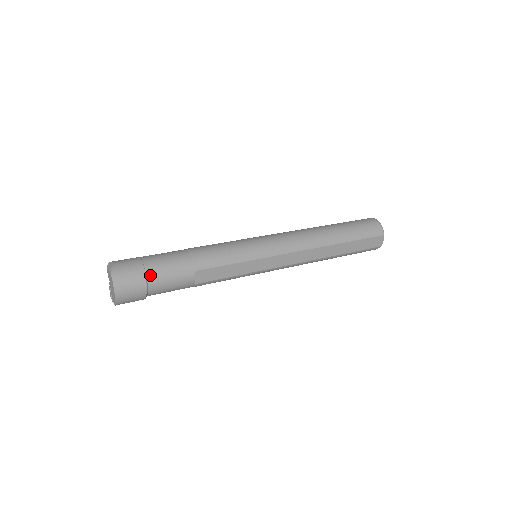
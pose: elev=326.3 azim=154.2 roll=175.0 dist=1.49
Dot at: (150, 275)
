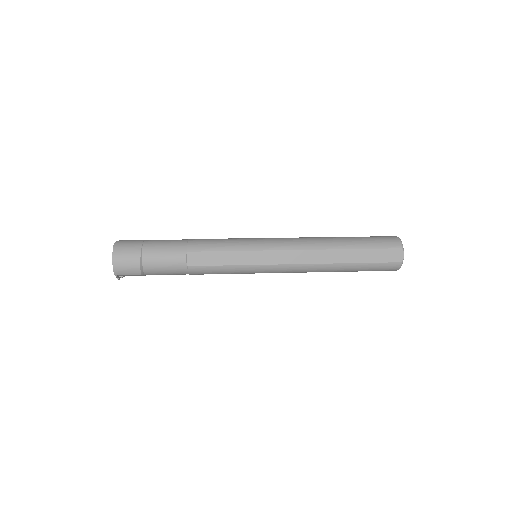
Dot at: (146, 249)
